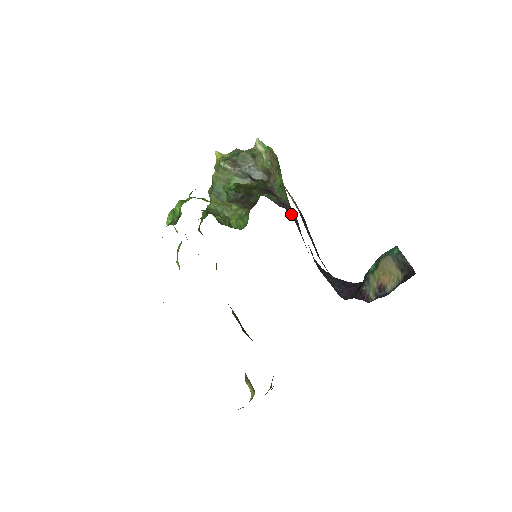
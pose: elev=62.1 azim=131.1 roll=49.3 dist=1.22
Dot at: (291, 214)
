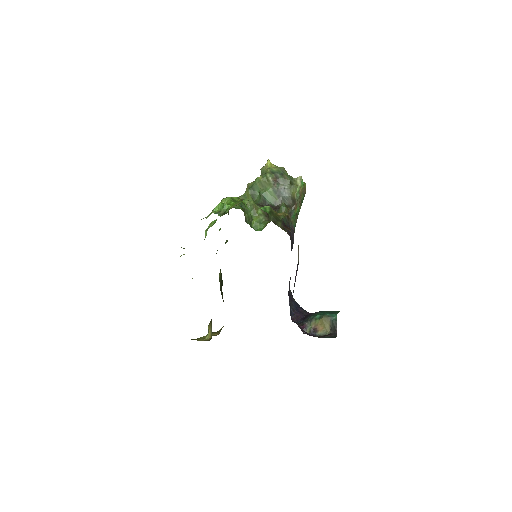
Dot at: (292, 242)
